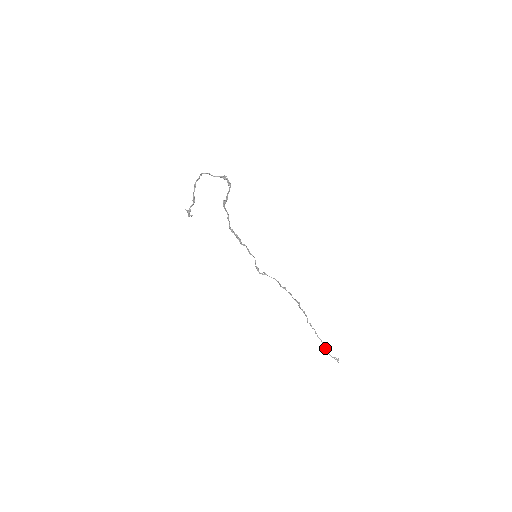
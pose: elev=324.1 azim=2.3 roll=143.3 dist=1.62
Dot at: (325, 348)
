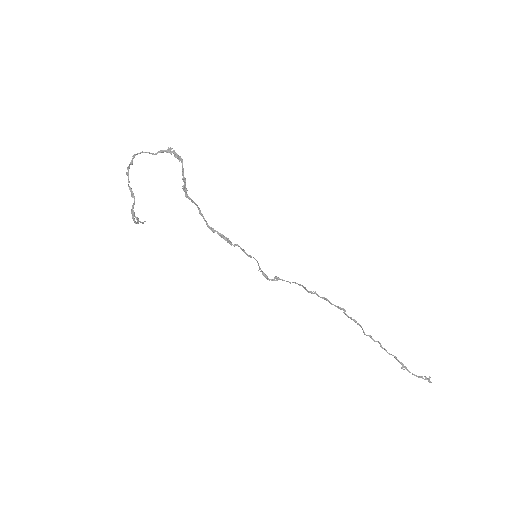
Dot at: (404, 366)
